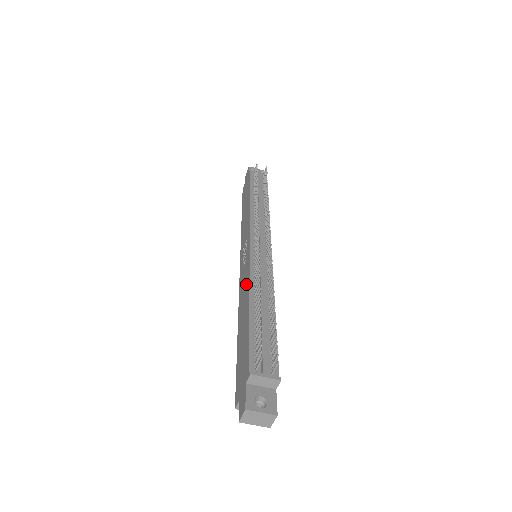
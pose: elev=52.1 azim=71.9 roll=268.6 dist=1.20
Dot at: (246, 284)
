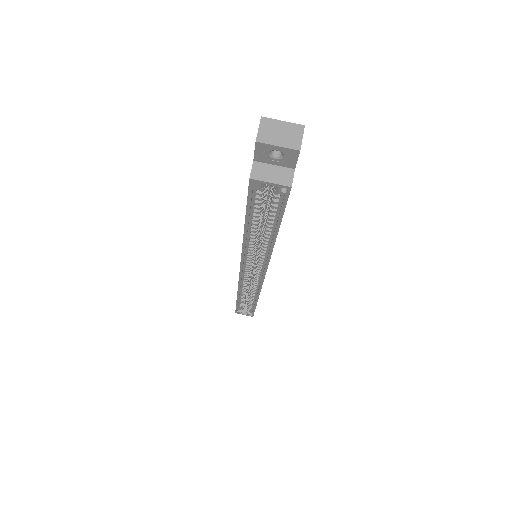
Dot at: occluded
